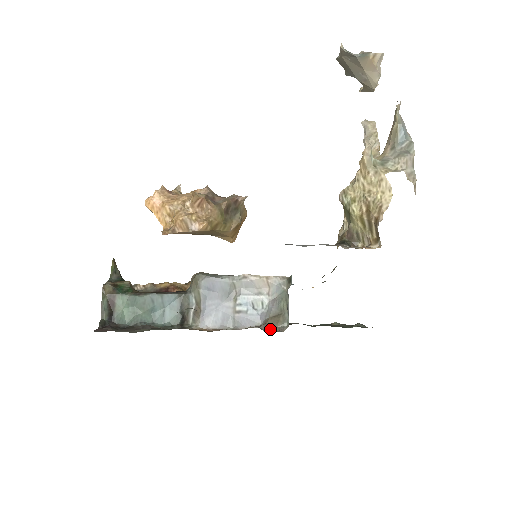
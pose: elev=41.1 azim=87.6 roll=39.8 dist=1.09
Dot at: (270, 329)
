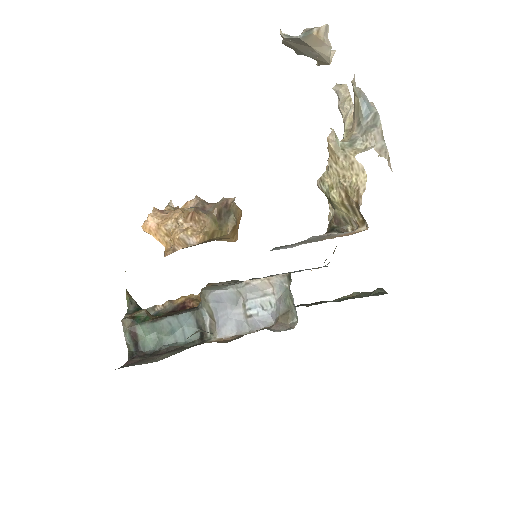
Dot at: (281, 328)
